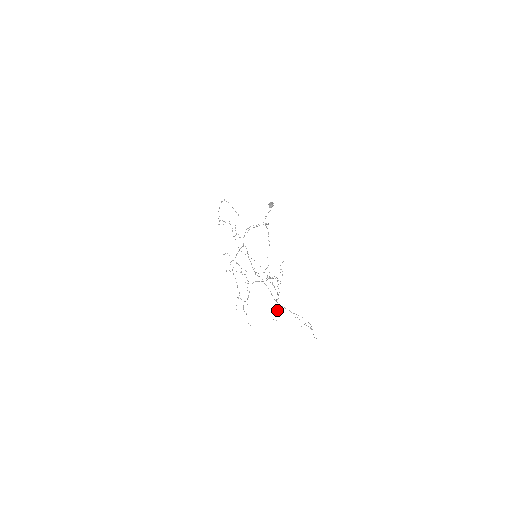
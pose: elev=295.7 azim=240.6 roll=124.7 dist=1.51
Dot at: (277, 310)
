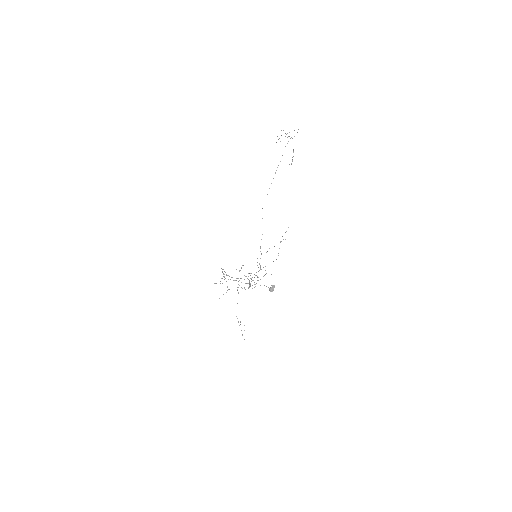
Dot at: occluded
